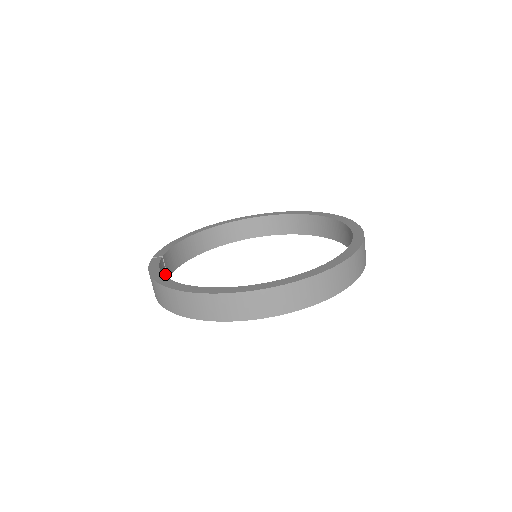
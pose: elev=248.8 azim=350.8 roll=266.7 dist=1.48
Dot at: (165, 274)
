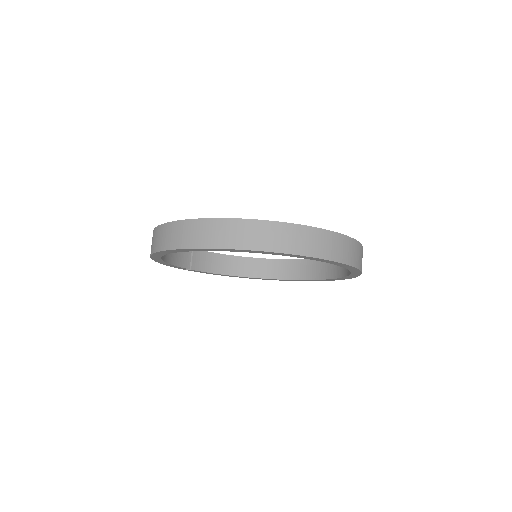
Dot at: (188, 262)
